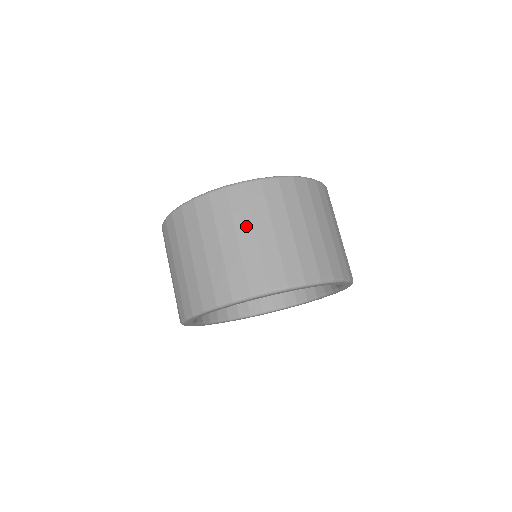
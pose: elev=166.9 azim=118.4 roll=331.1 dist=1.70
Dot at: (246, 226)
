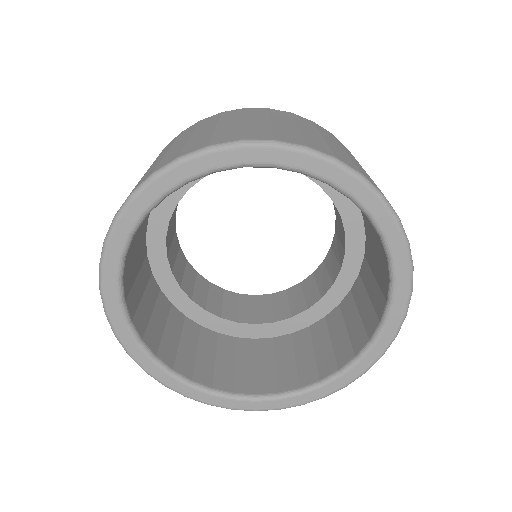
Dot at: (184, 137)
